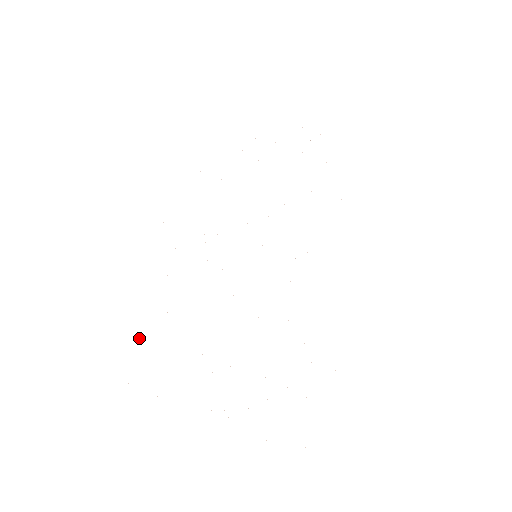
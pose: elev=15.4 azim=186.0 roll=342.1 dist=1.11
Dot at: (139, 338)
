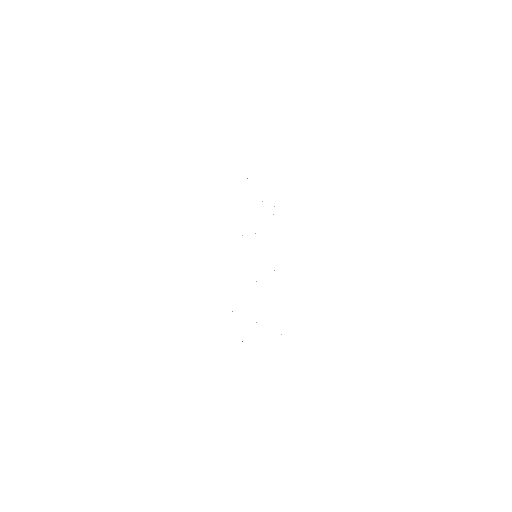
Dot at: occluded
